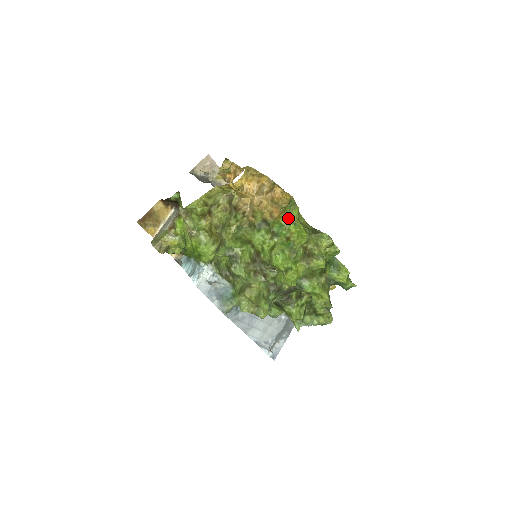
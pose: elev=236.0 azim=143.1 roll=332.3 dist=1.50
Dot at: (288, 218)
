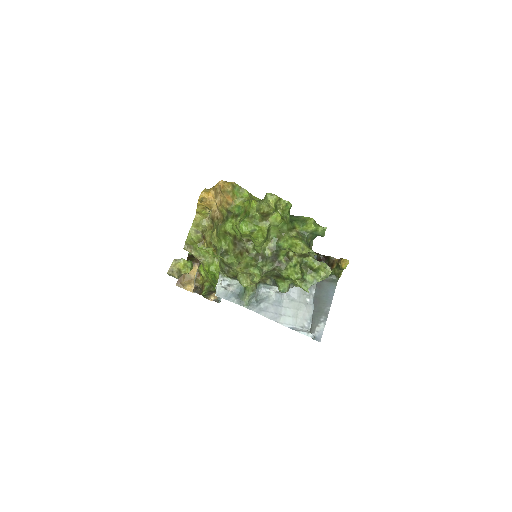
Dot at: (241, 200)
